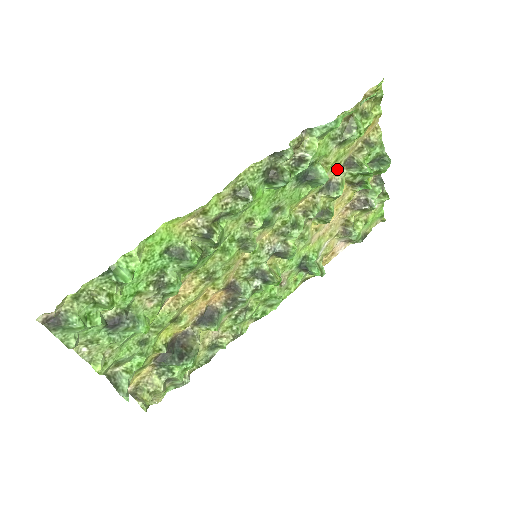
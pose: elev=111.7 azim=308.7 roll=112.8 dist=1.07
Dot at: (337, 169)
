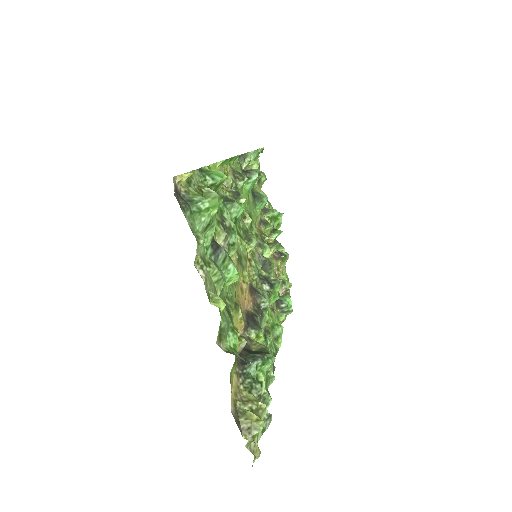
Dot at: occluded
